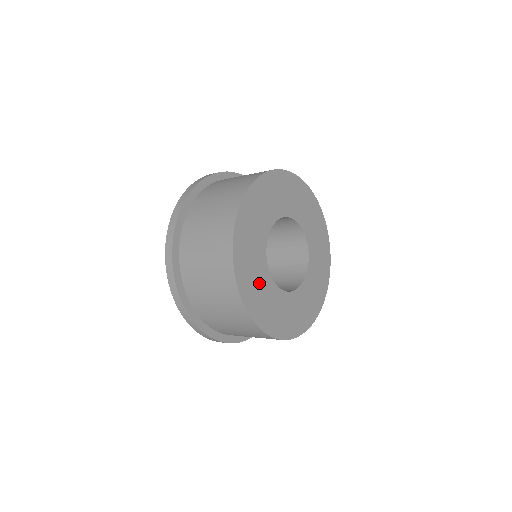
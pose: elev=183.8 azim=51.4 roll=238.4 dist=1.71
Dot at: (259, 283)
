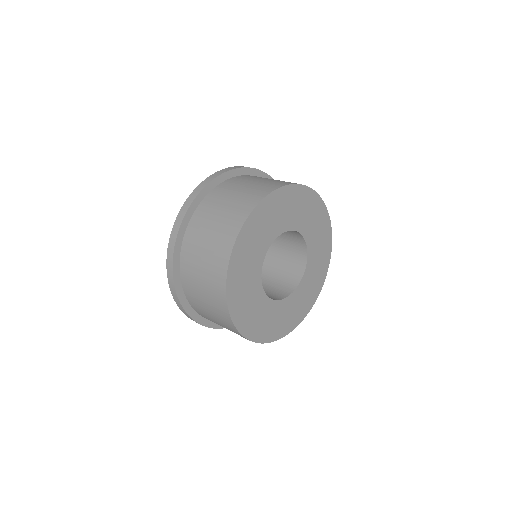
Dot at: (259, 313)
